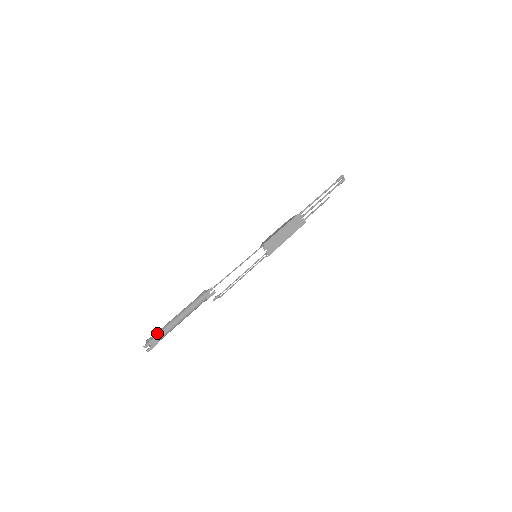
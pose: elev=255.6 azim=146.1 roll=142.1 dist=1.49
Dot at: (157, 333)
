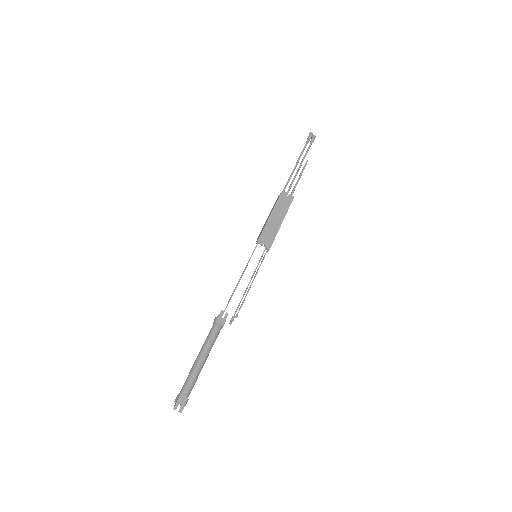
Dot at: (183, 387)
